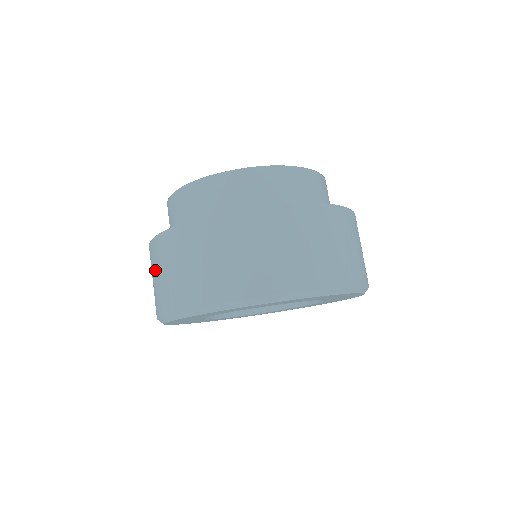
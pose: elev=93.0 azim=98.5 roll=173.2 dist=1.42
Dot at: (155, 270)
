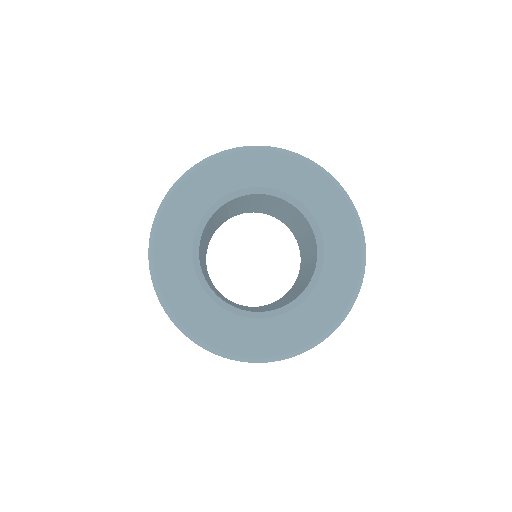
Dot at: occluded
